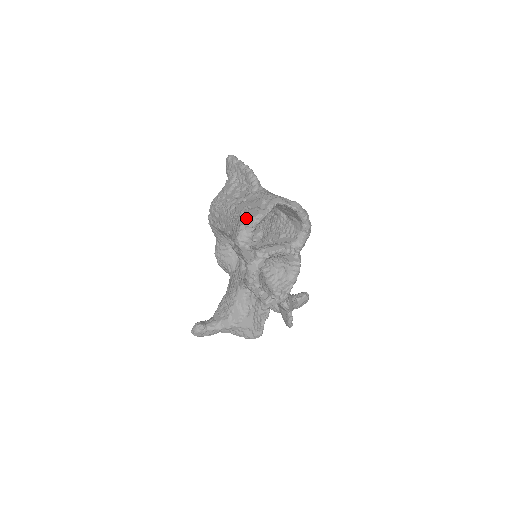
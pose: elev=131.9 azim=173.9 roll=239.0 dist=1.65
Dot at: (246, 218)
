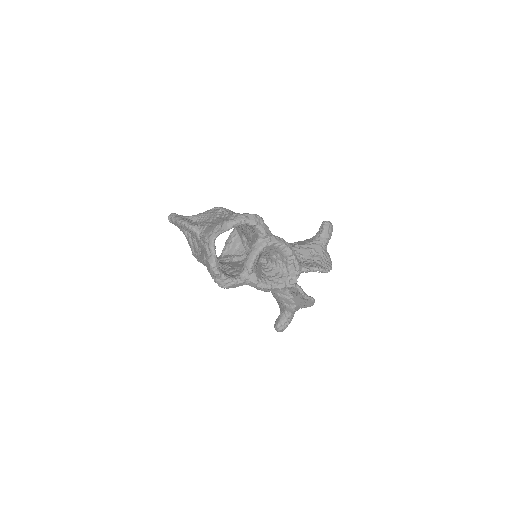
Dot at: (209, 272)
